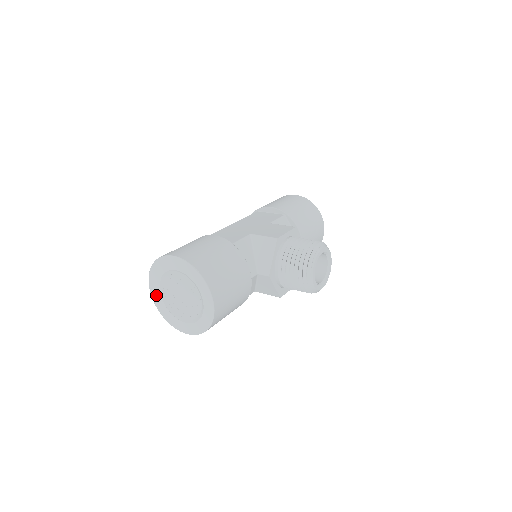
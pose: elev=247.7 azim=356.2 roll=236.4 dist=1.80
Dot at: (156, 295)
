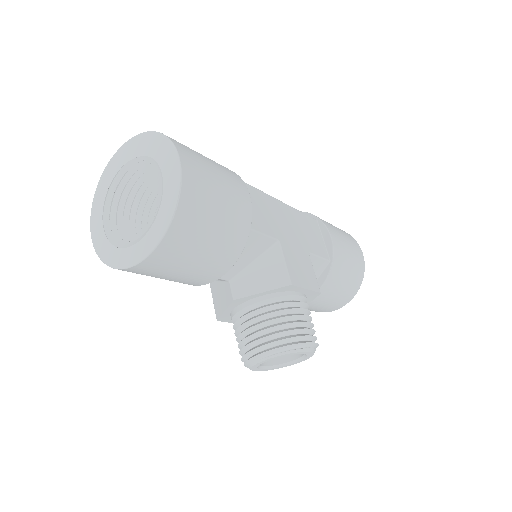
Dot at: (119, 159)
